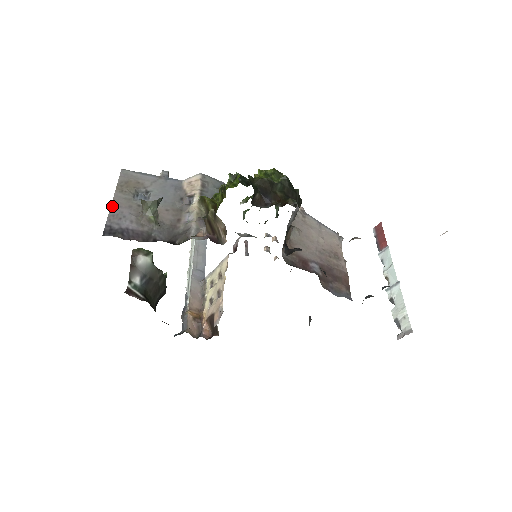
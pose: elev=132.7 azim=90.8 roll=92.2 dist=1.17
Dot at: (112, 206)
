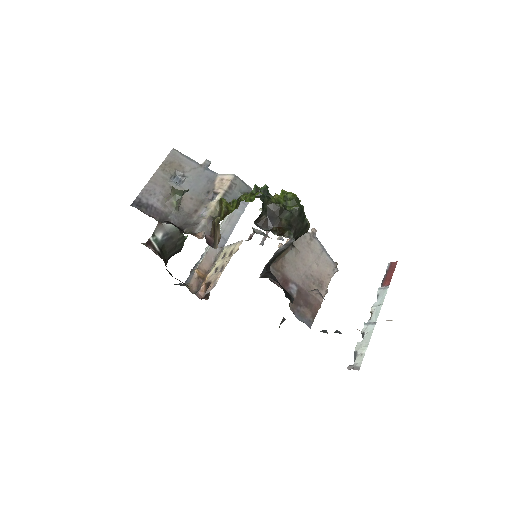
Dot at: (150, 181)
